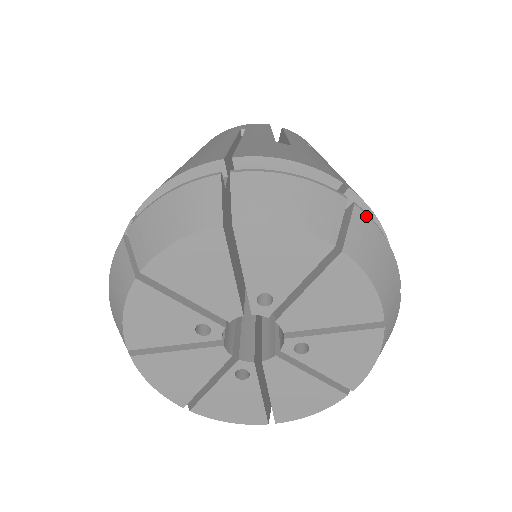
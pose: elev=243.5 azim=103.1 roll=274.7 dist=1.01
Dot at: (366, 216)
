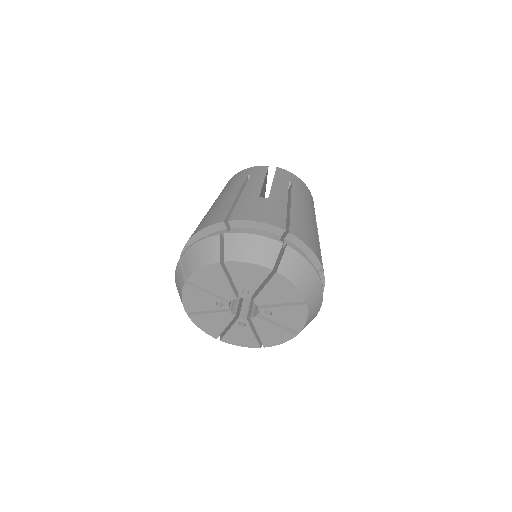
Dot at: (294, 250)
